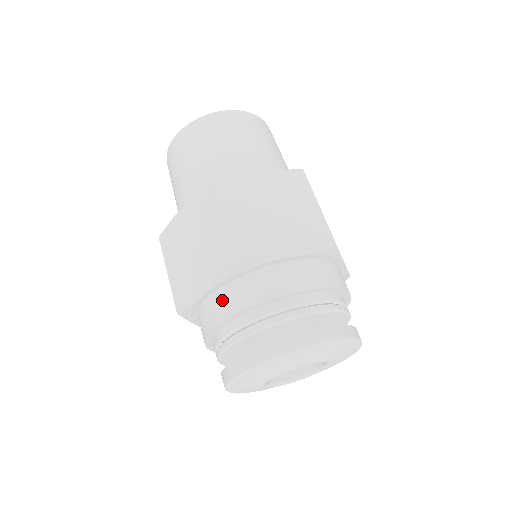
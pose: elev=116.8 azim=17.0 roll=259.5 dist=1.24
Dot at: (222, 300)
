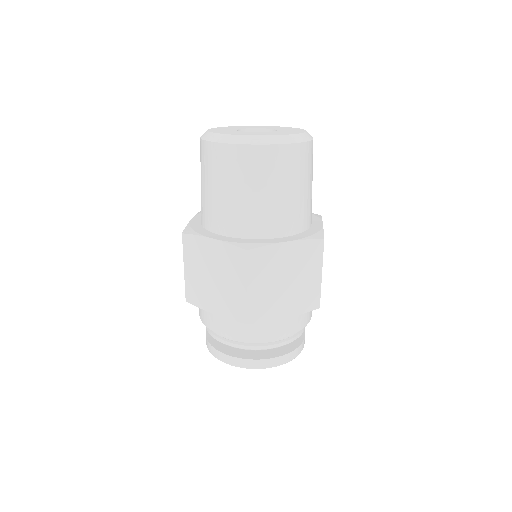
Dot at: (226, 323)
